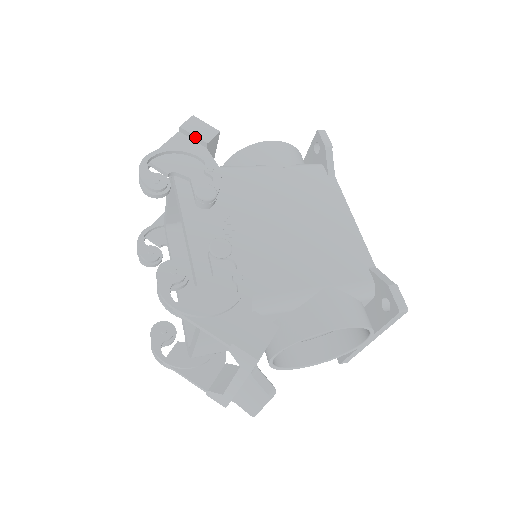
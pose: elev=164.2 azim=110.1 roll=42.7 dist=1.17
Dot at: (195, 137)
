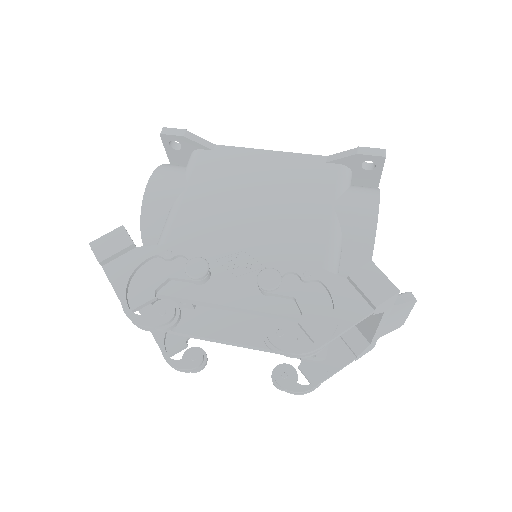
Dot at: (119, 253)
